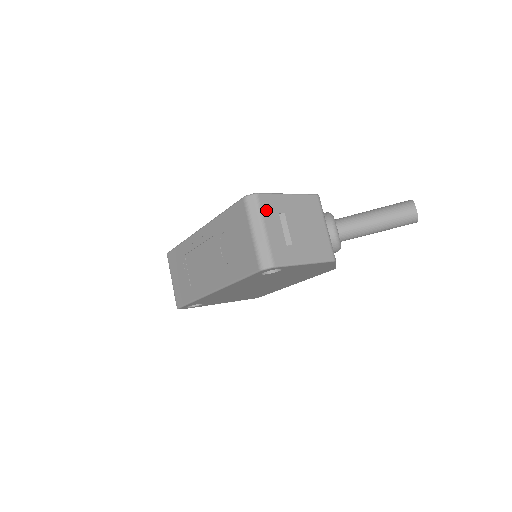
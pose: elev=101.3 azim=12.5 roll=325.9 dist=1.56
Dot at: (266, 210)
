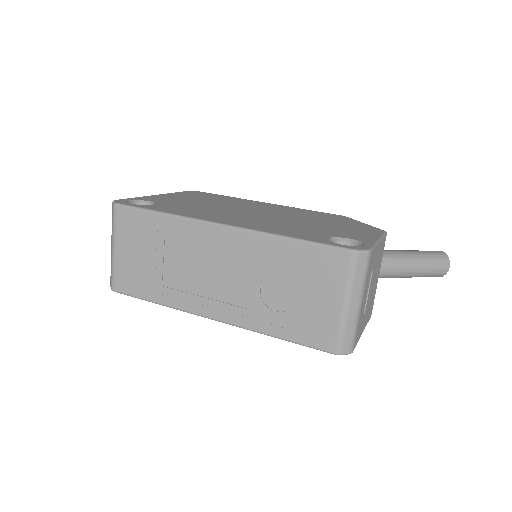
Dot at: (368, 274)
